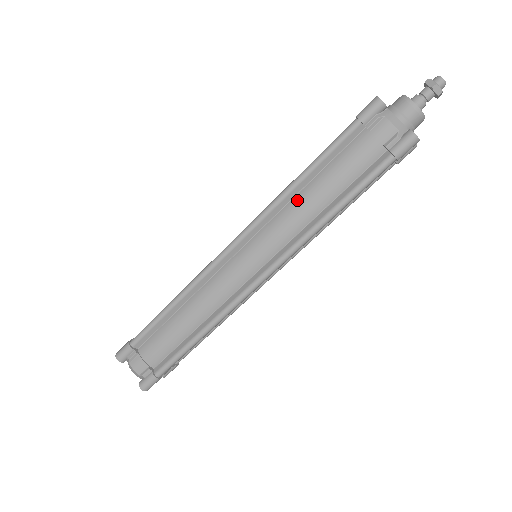
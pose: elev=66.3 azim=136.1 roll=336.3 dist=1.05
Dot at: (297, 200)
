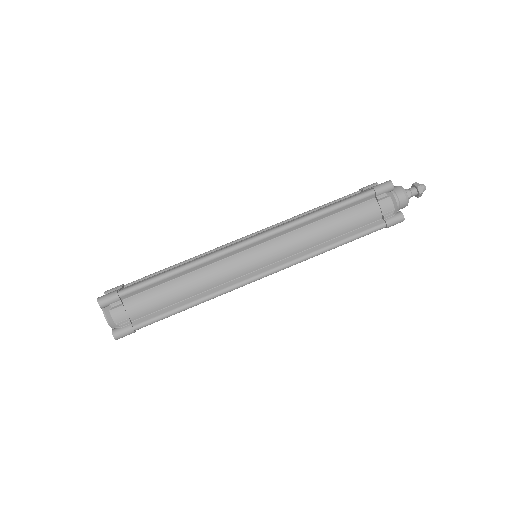
Dot at: occluded
